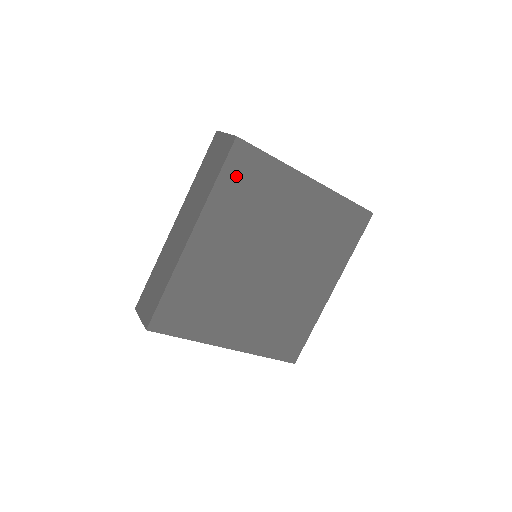
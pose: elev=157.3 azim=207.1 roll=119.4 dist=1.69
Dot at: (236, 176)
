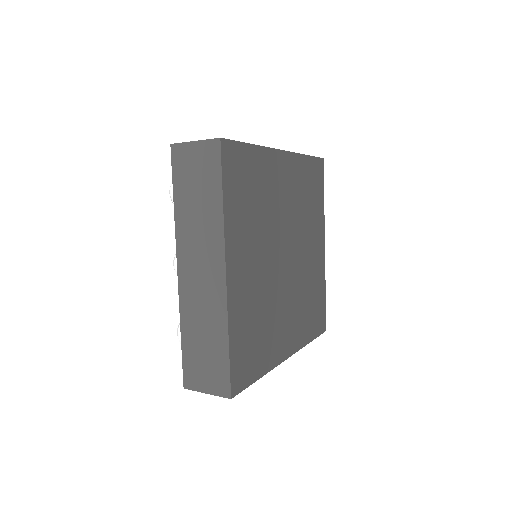
Dot at: (312, 172)
